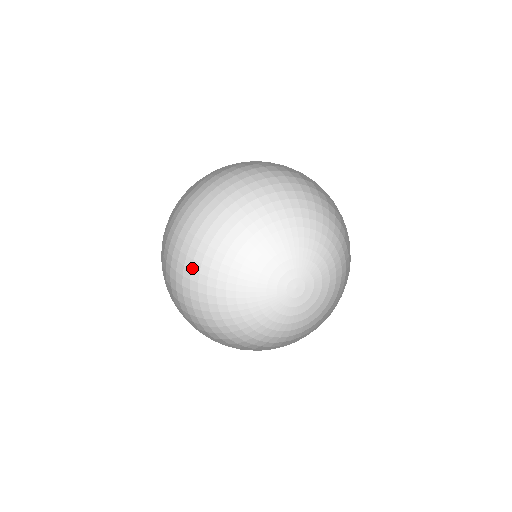
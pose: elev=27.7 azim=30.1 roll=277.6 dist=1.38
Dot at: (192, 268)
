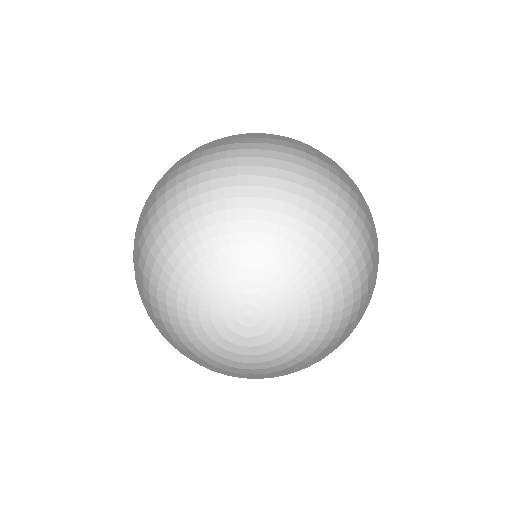
Dot at: (138, 288)
